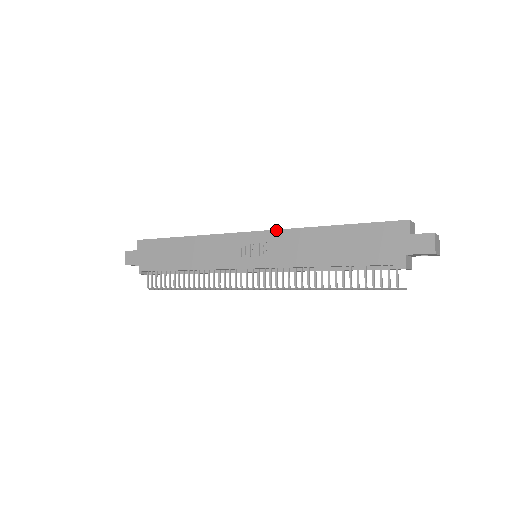
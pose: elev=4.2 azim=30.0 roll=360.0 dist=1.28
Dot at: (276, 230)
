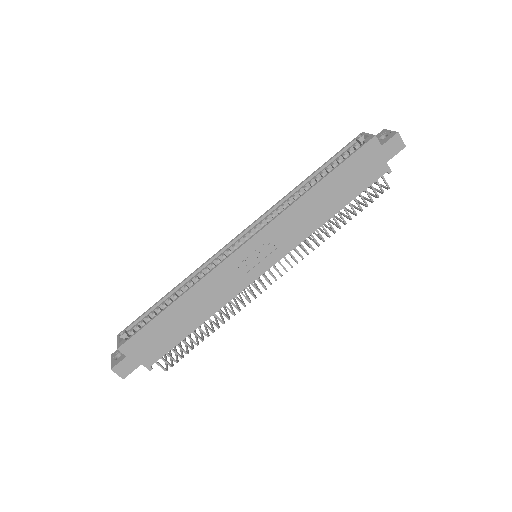
Dot at: (270, 223)
